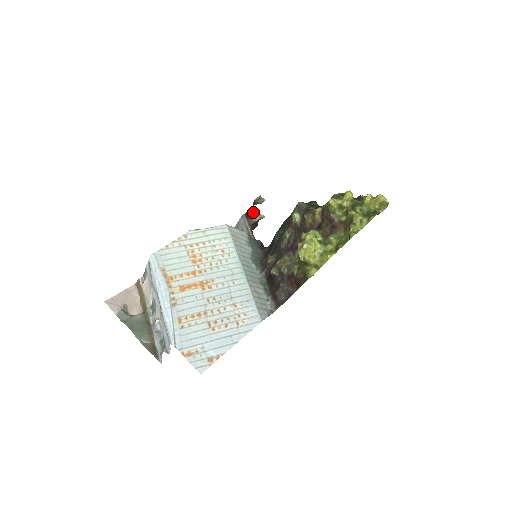
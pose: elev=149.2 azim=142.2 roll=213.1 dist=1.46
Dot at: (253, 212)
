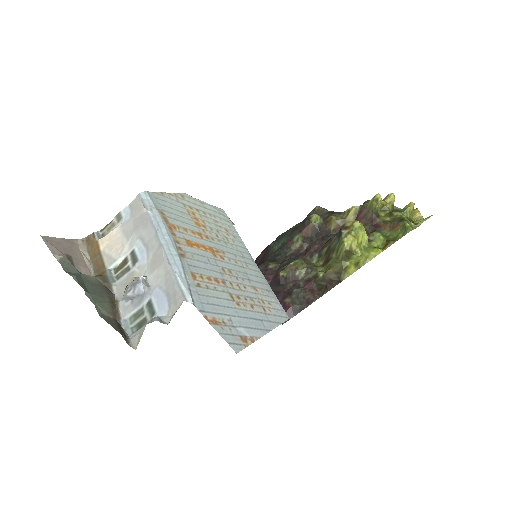
Dot at: occluded
